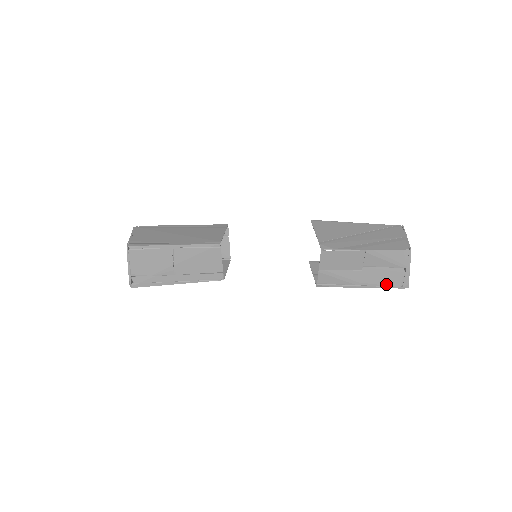
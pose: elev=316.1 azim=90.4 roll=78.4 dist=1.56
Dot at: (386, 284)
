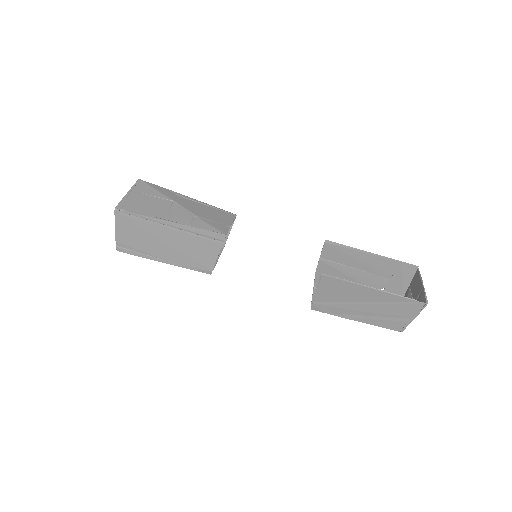
Dot at: occluded
